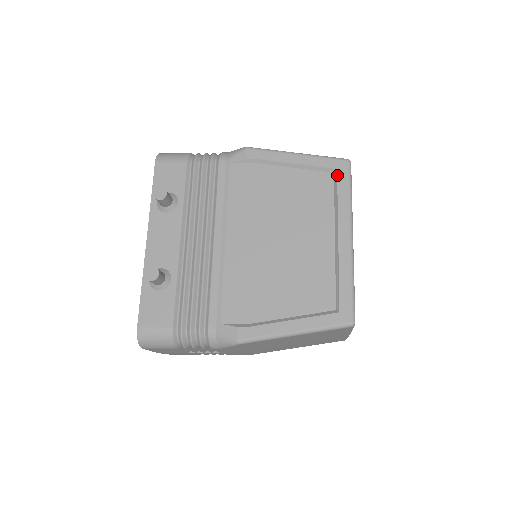
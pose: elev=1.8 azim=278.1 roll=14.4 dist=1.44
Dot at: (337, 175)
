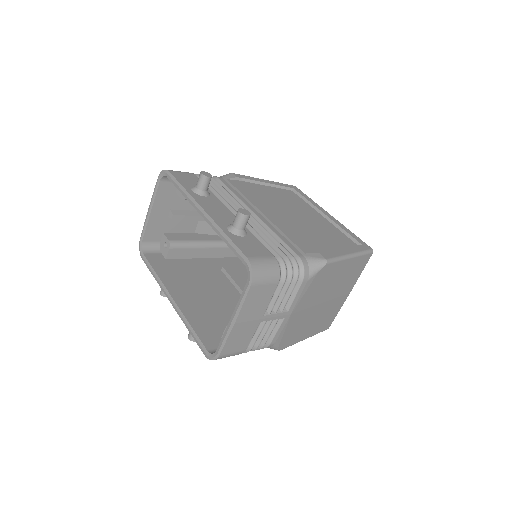
Dot at: (296, 190)
